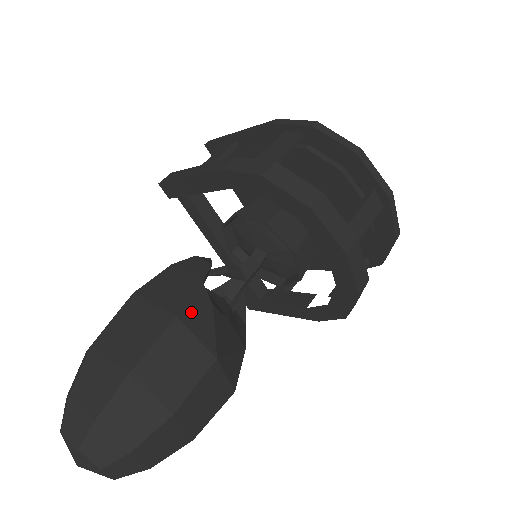
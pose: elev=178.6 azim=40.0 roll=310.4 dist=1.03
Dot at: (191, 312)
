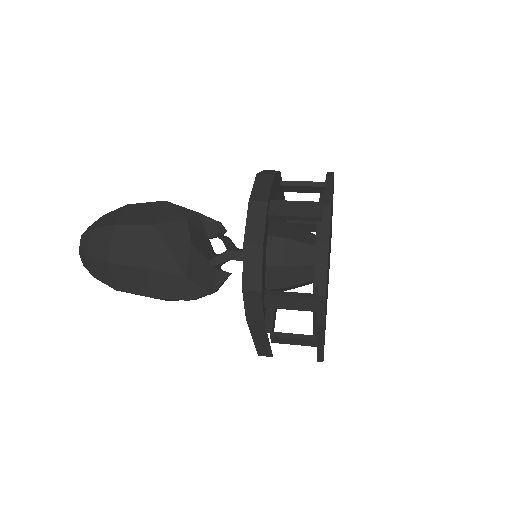
Dot at: (173, 207)
